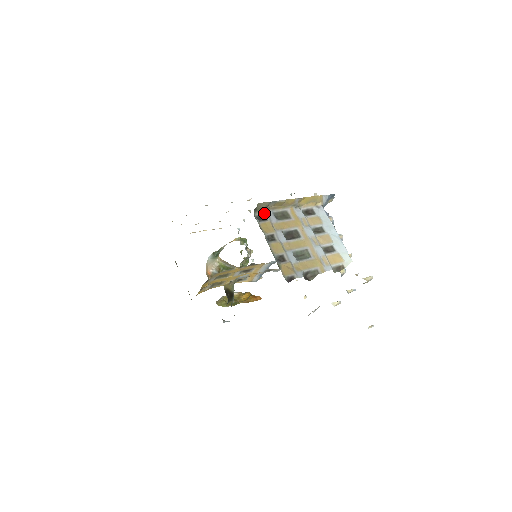
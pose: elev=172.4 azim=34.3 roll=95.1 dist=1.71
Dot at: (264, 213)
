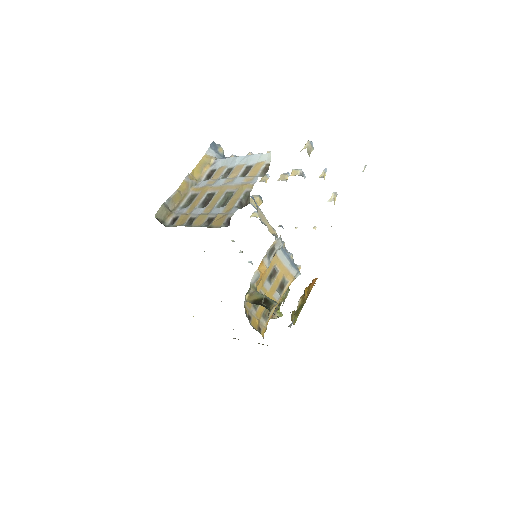
Dot at: (173, 216)
